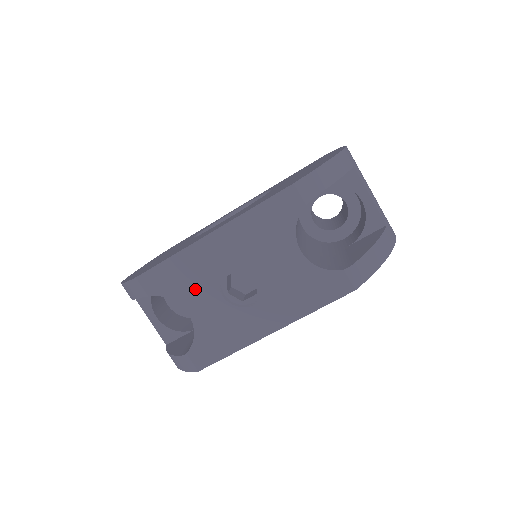
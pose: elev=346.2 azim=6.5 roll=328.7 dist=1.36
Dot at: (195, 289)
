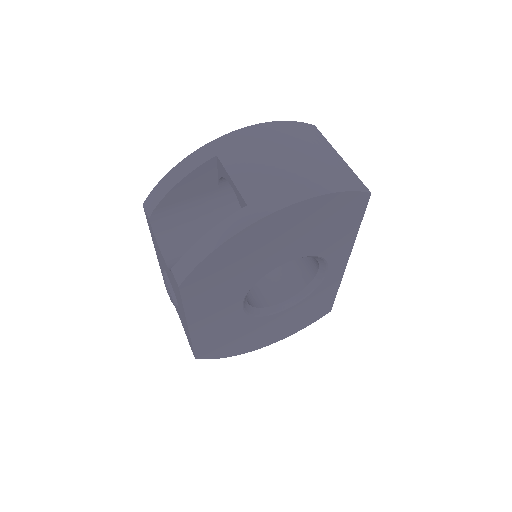
Dot at: occluded
